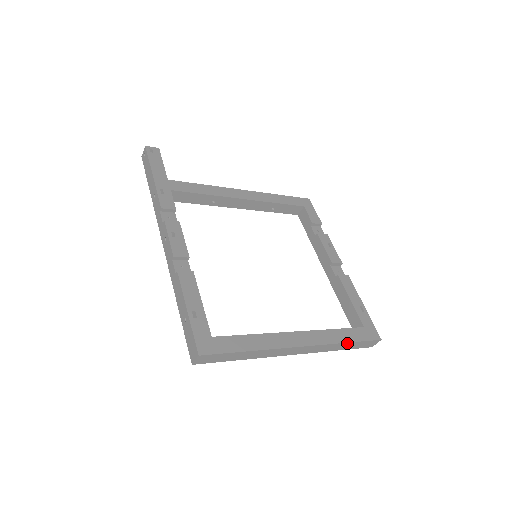
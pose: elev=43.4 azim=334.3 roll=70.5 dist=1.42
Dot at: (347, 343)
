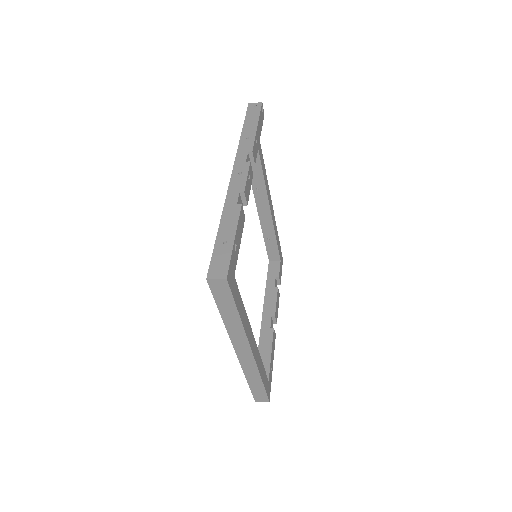
Dot at: (261, 381)
